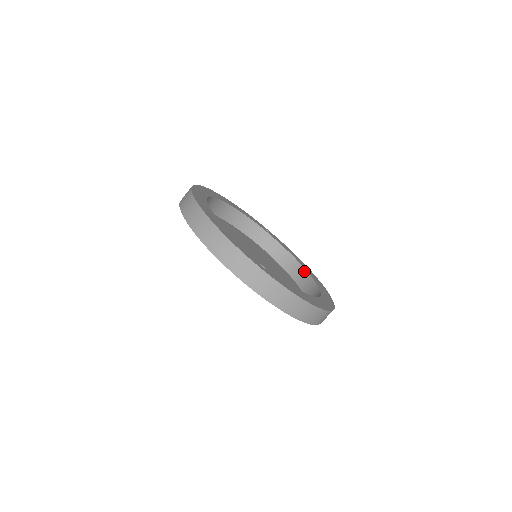
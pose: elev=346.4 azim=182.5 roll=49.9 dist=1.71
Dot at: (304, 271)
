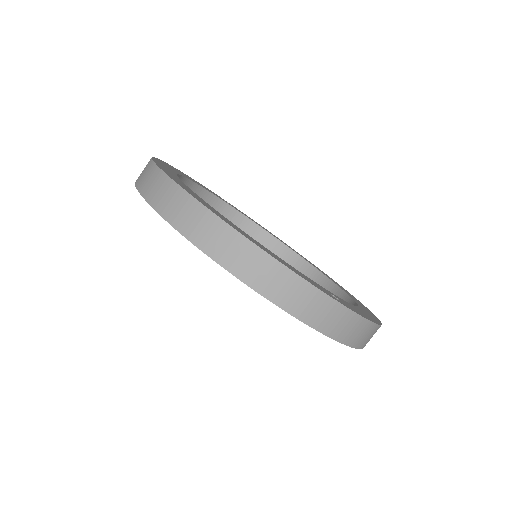
Dot at: (291, 252)
